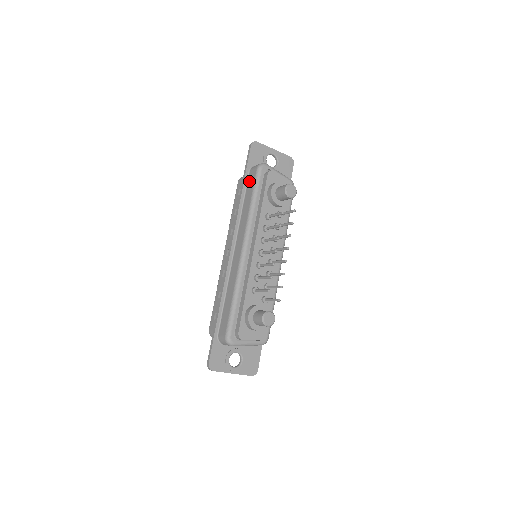
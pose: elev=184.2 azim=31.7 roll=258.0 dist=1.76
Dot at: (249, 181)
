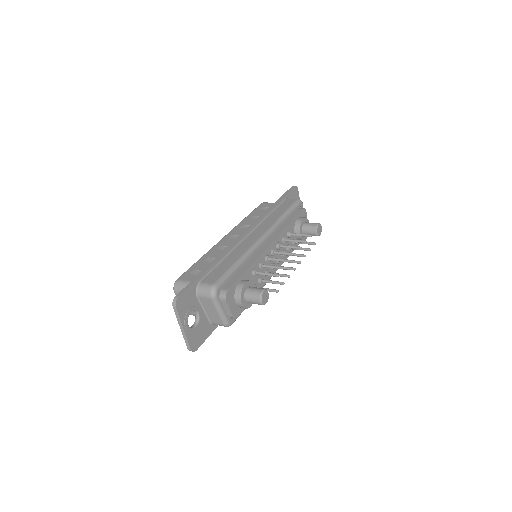
Dot at: (284, 203)
